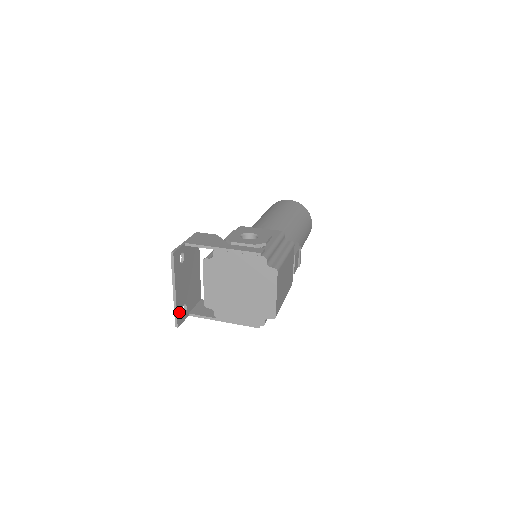
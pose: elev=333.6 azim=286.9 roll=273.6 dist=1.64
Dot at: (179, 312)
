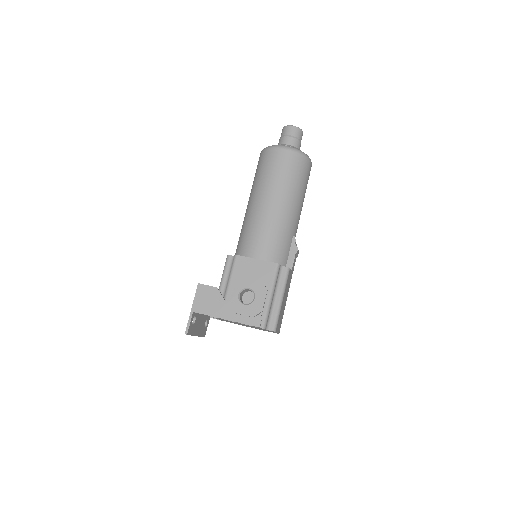
Dot at: (203, 333)
